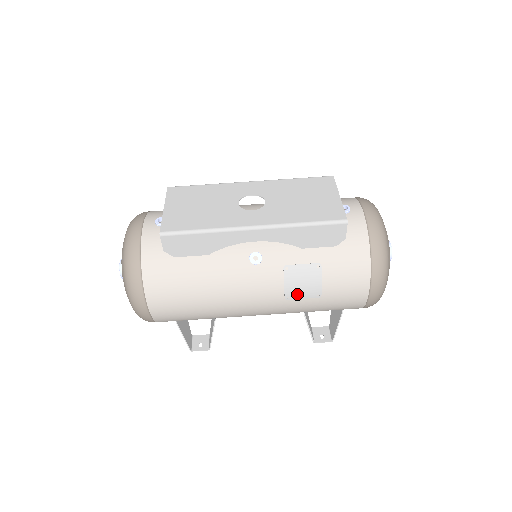
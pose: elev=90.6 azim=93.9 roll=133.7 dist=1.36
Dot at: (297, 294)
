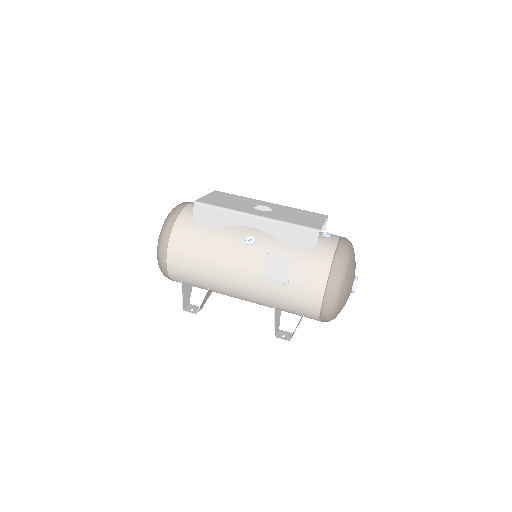
Dot at: (270, 277)
